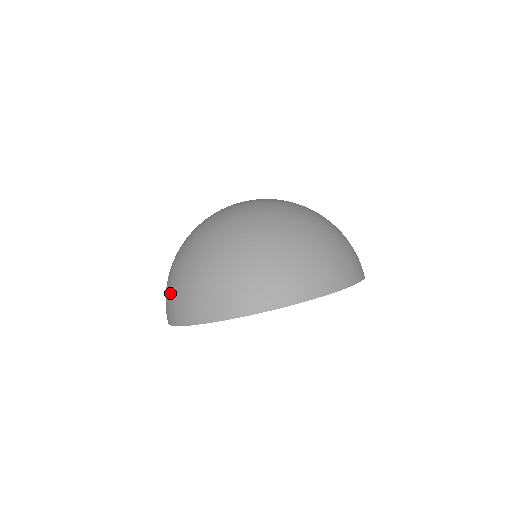
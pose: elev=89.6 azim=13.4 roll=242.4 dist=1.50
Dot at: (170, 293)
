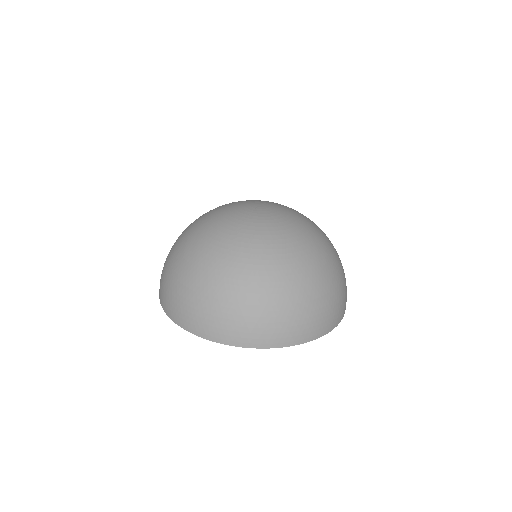
Dot at: occluded
